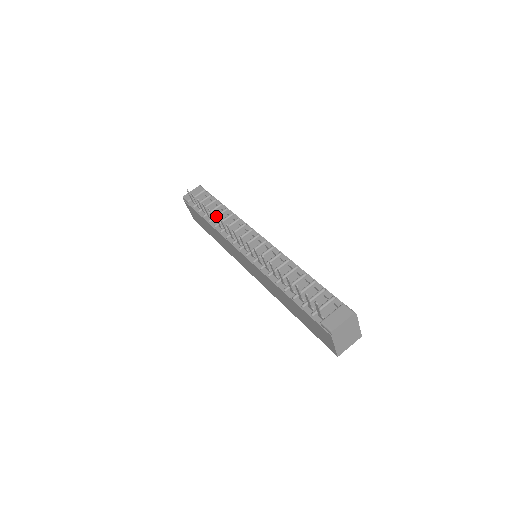
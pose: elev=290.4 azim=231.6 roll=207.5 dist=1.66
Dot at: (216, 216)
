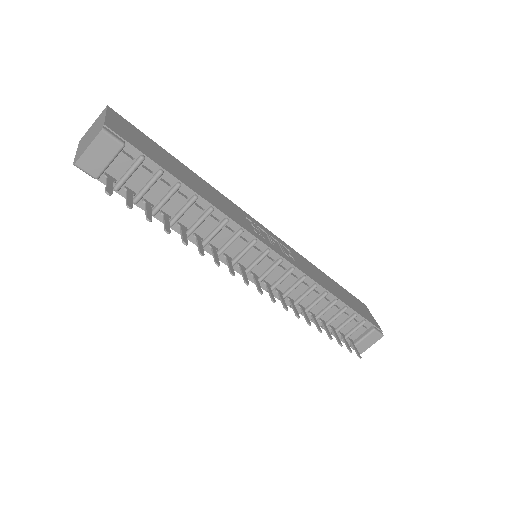
Dot at: (203, 253)
